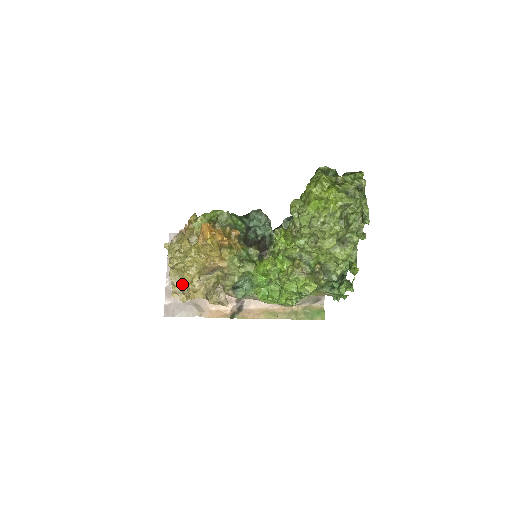
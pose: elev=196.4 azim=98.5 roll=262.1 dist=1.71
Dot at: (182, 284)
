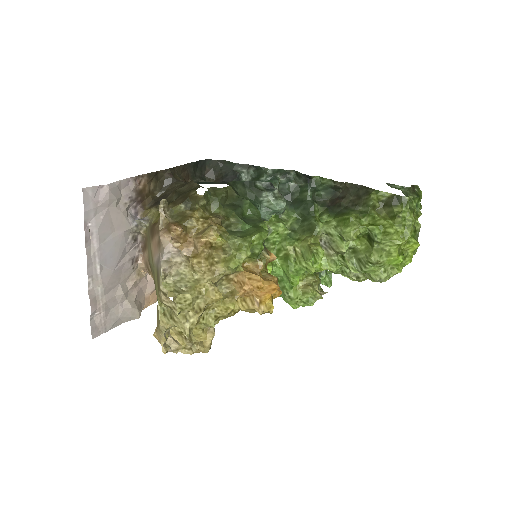
Dot at: occluded
